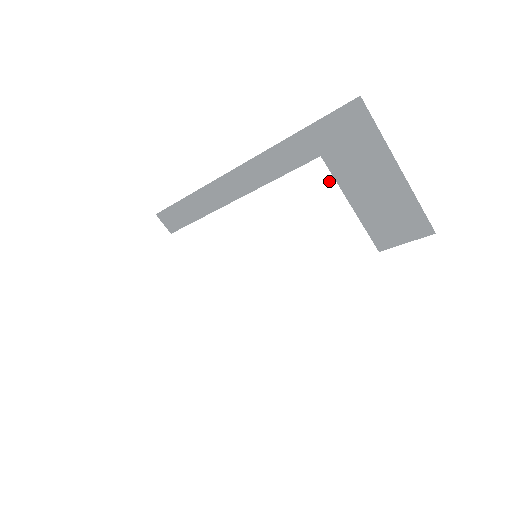
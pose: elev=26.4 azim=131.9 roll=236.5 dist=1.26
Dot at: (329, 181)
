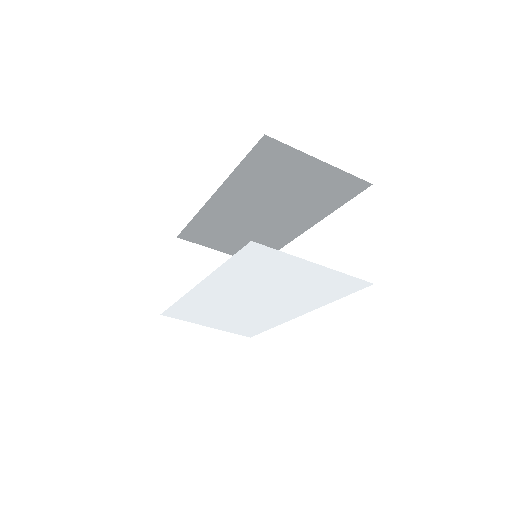
Dot at: (265, 248)
